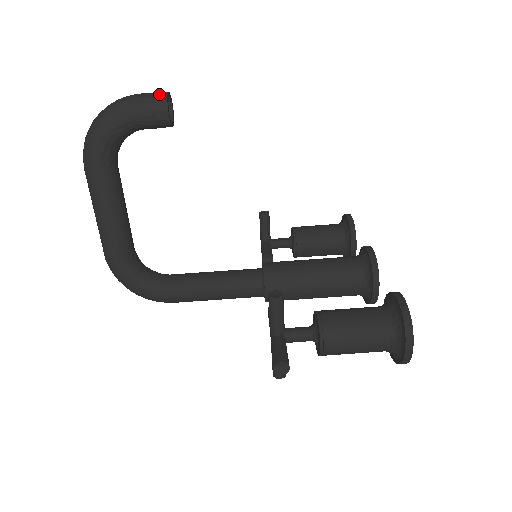
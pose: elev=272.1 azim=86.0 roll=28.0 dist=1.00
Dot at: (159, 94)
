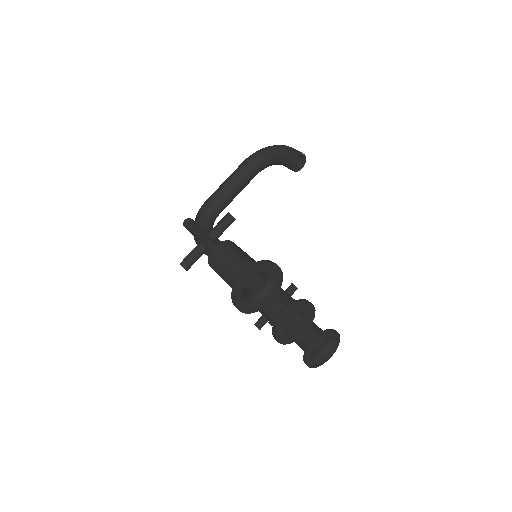
Dot at: (300, 152)
